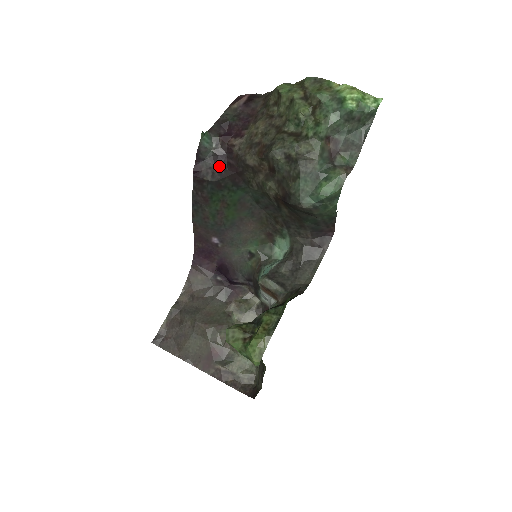
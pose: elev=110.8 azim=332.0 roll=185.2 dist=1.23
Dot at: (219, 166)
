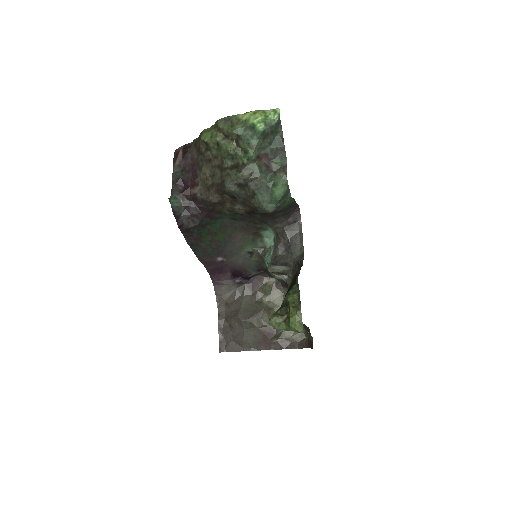
Dot at: (194, 213)
